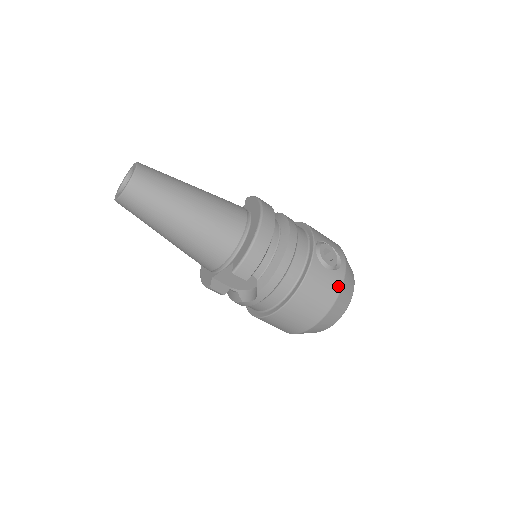
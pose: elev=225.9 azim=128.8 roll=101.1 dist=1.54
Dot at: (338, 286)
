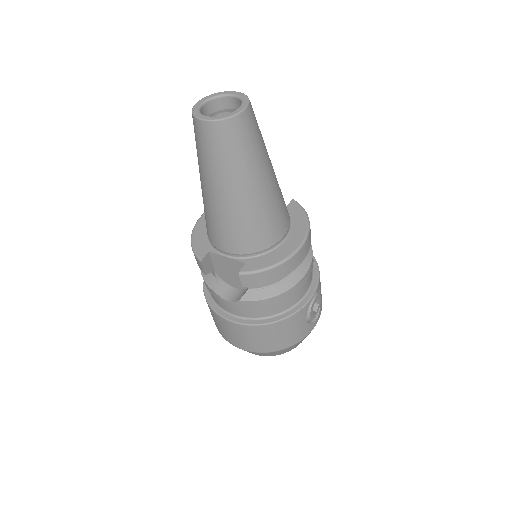
Dot at: (301, 338)
